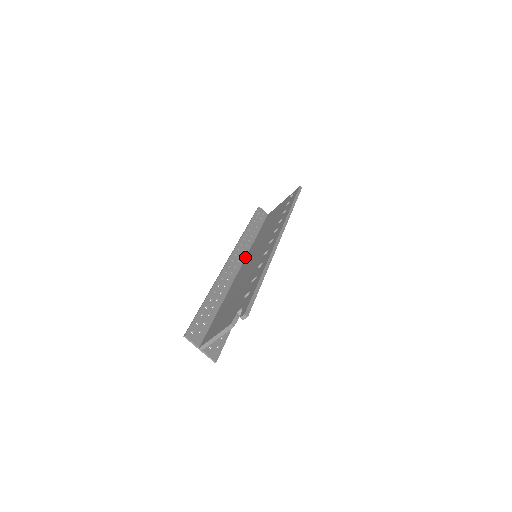
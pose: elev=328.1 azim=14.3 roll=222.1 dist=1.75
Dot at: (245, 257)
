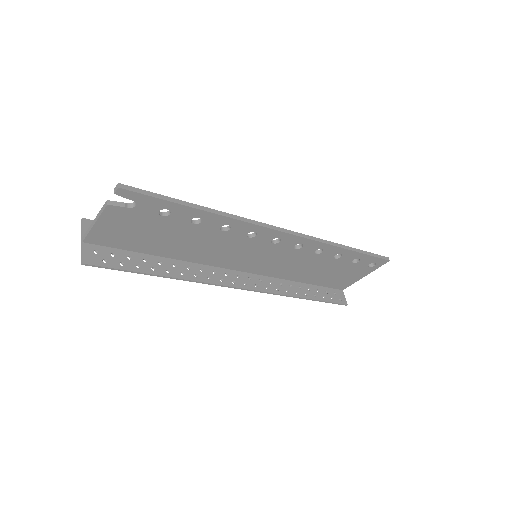
Dot at: occluded
